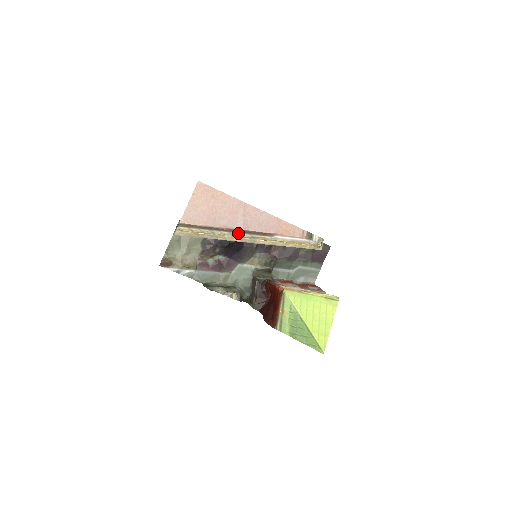
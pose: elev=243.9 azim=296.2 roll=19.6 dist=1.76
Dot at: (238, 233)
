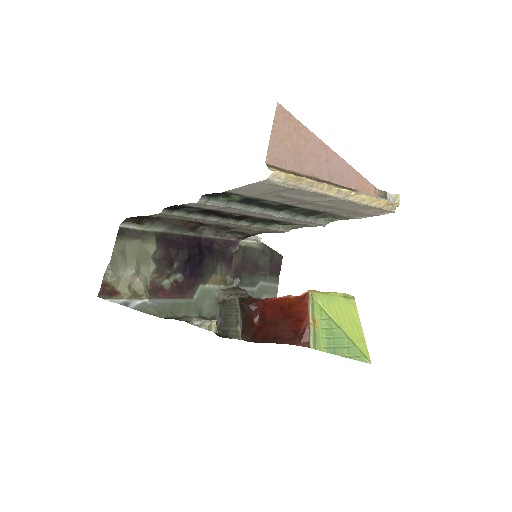
Dot at: (328, 184)
